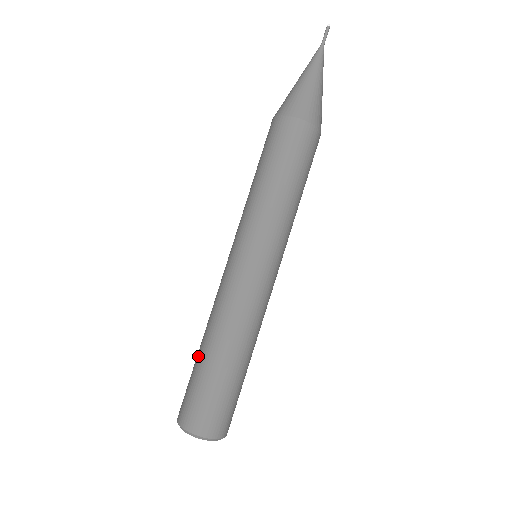
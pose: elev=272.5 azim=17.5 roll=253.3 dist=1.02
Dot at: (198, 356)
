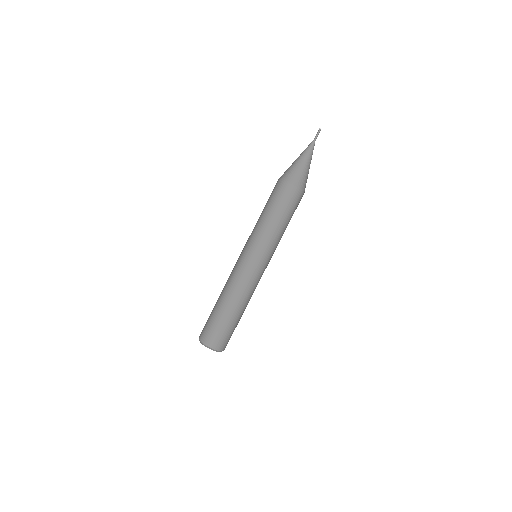
Dot at: (215, 306)
